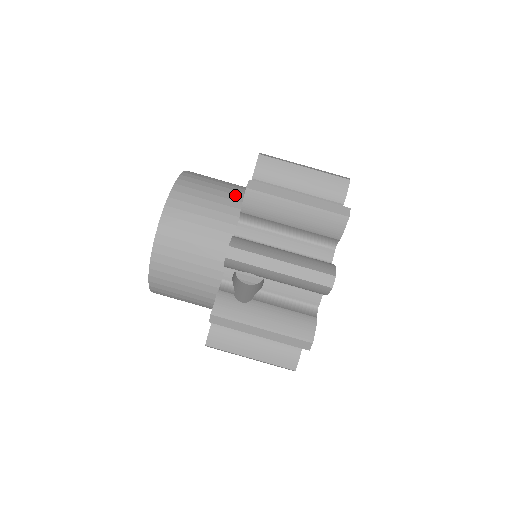
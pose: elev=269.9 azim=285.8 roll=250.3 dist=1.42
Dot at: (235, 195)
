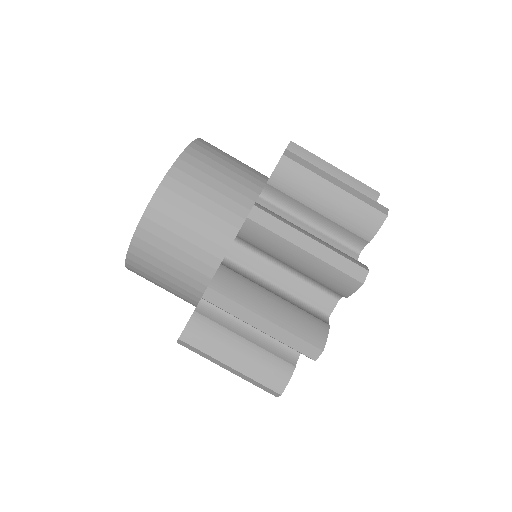
Dot at: (215, 244)
